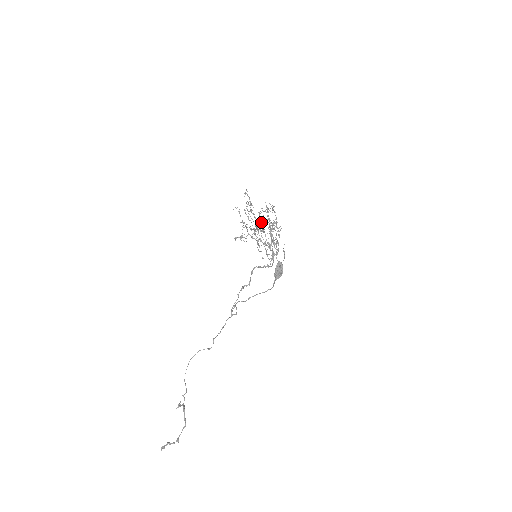
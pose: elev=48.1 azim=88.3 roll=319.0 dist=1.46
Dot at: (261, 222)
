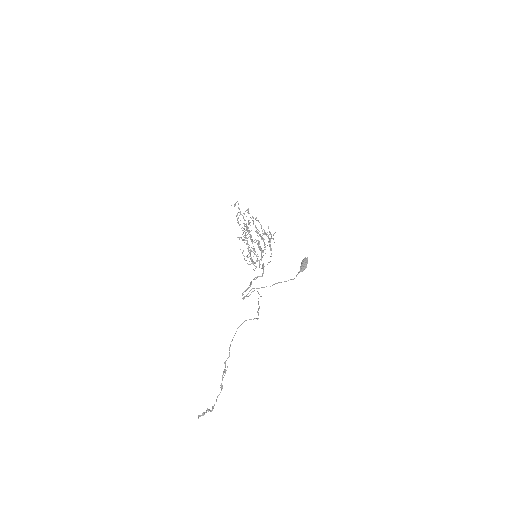
Dot at: (245, 232)
